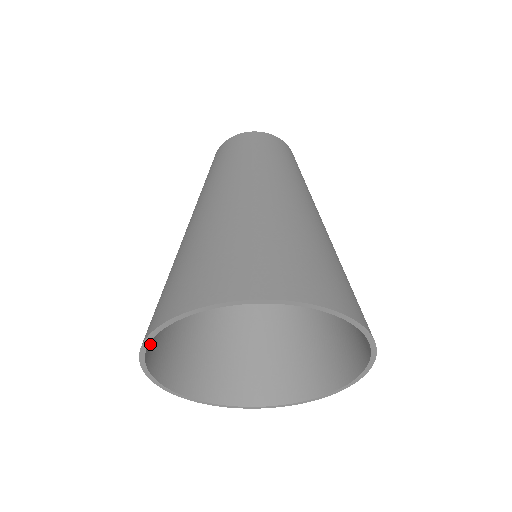
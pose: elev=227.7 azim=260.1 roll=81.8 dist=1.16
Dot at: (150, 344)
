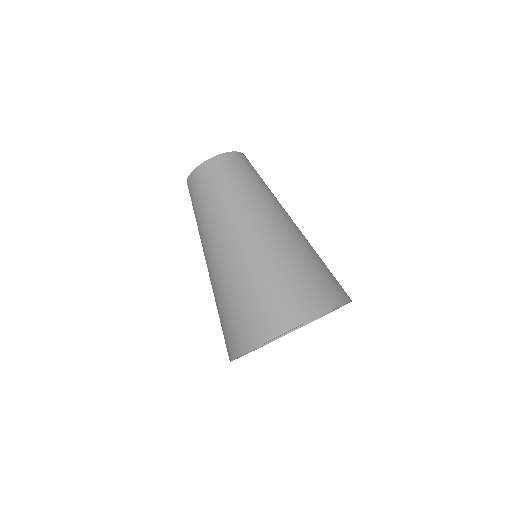
Dot at: occluded
